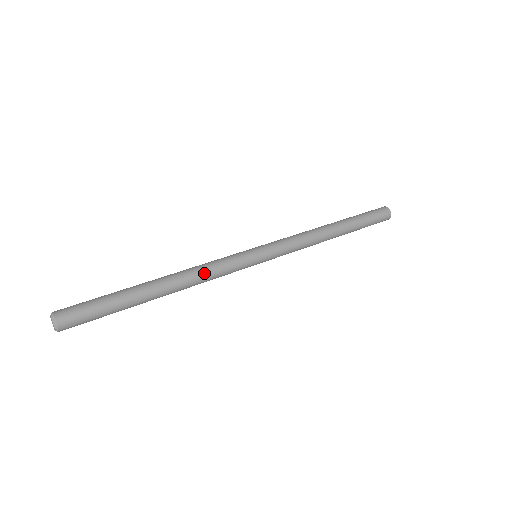
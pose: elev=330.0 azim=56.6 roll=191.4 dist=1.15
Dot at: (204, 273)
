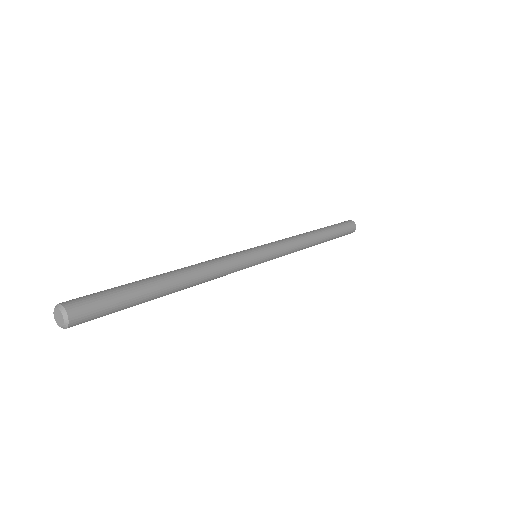
Dot at: (216, 269)
